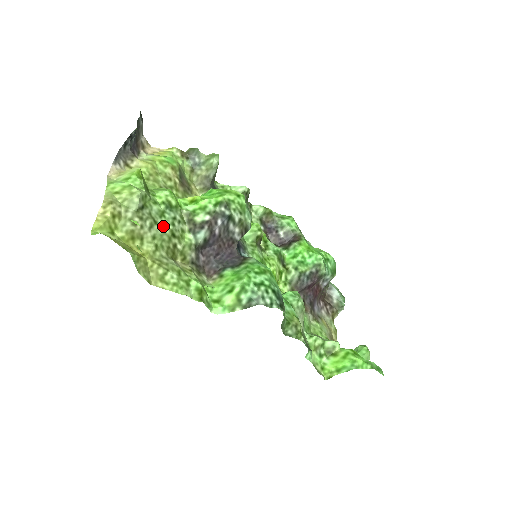
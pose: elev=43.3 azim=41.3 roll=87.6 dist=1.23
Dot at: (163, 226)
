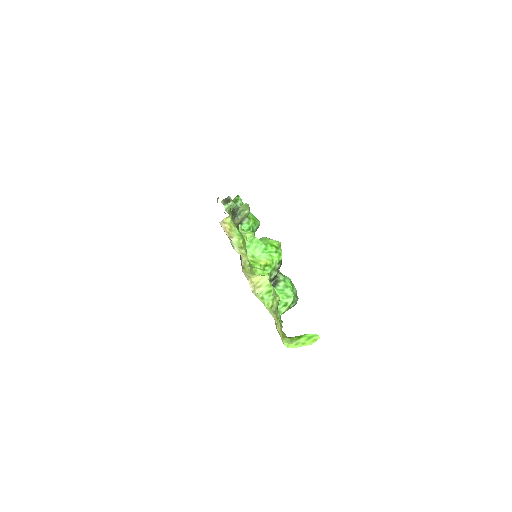
Dot at: occluded
